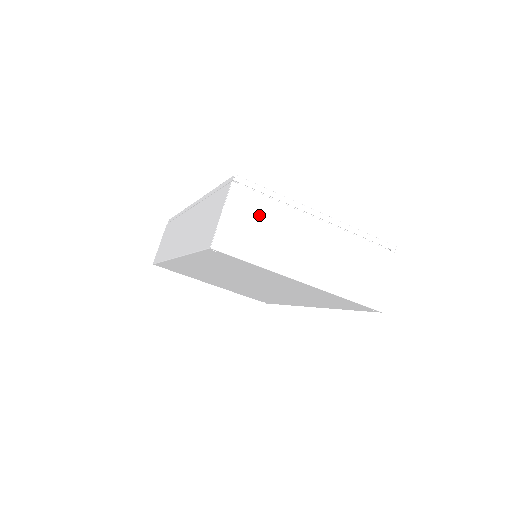
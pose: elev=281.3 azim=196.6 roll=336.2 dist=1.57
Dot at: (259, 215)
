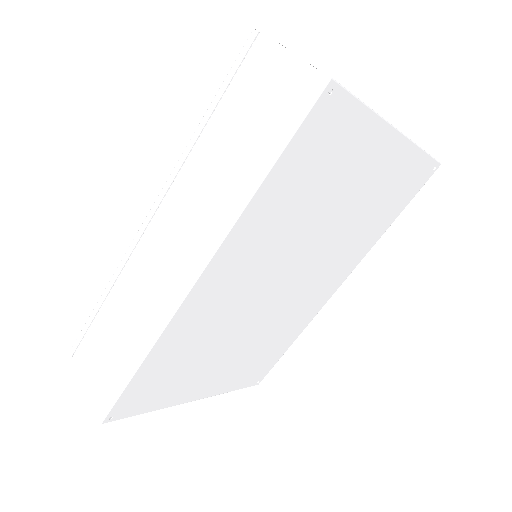
Dot at: occluded
